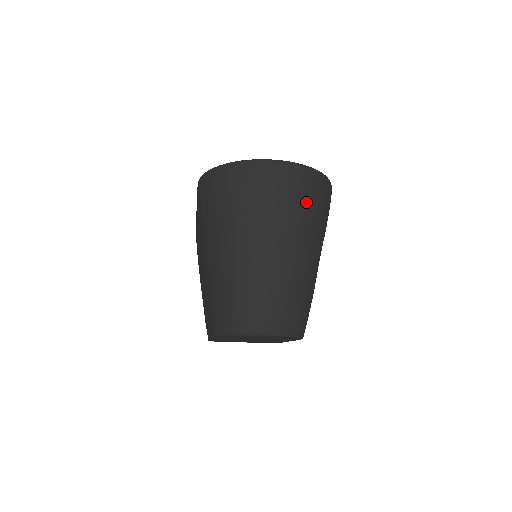
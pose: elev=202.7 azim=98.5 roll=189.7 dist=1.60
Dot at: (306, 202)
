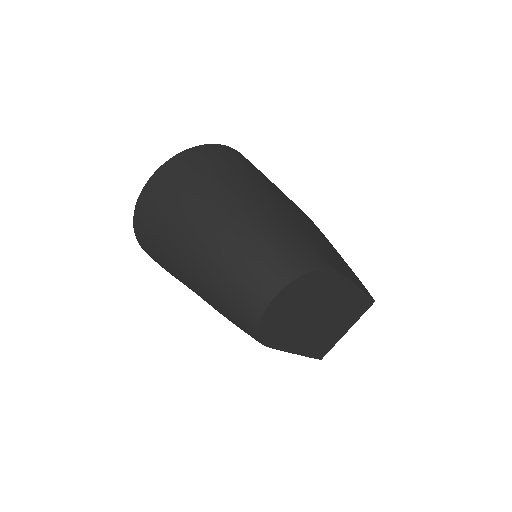
Dot at: (197, 175)
